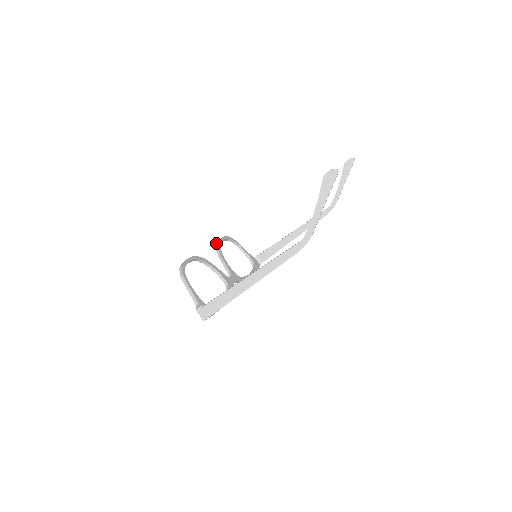
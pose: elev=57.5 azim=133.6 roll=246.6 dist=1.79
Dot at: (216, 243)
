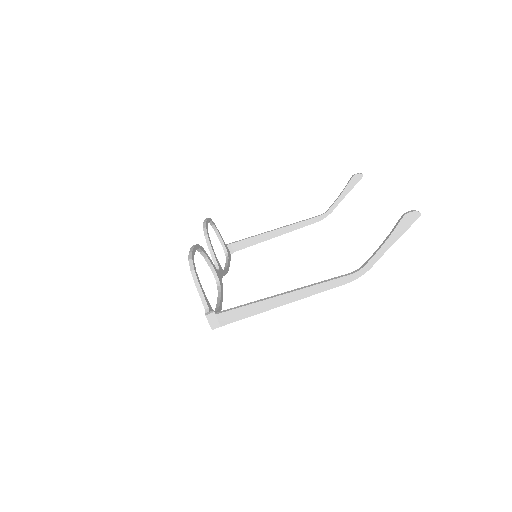
Dot at: (203, 226)
